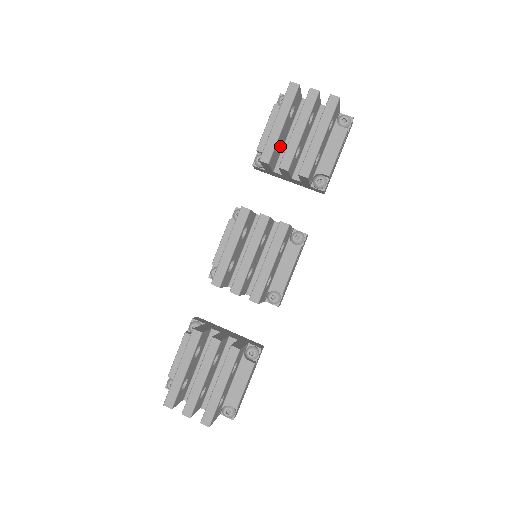
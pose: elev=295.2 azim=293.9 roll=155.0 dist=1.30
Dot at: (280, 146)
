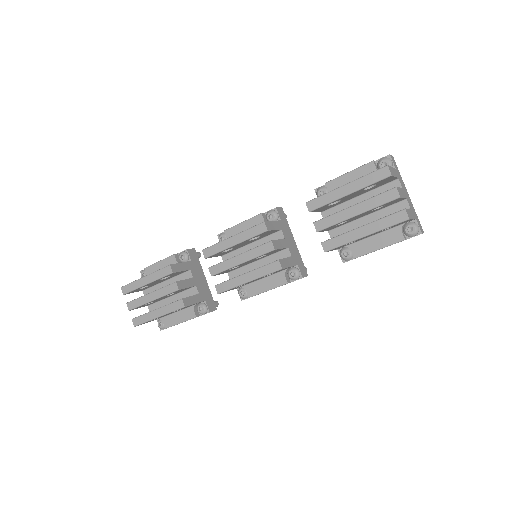
Dot at: (339, 202)
